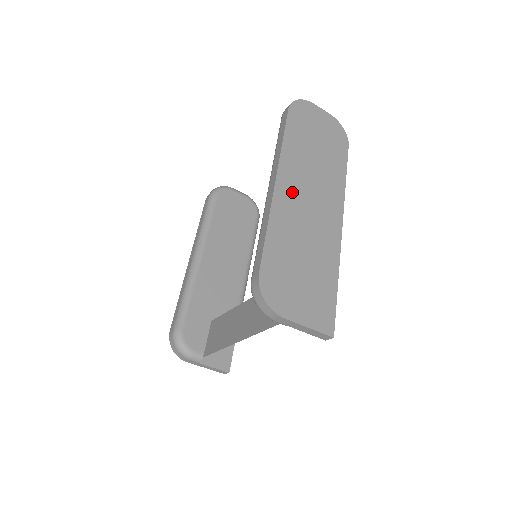
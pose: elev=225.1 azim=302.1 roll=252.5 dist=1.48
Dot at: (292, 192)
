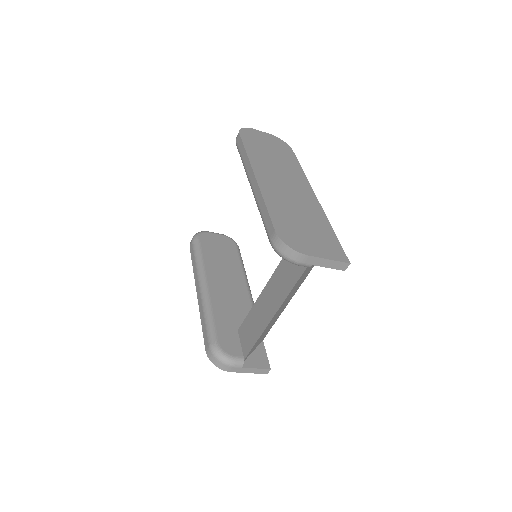
Dot at: (270, 181)
